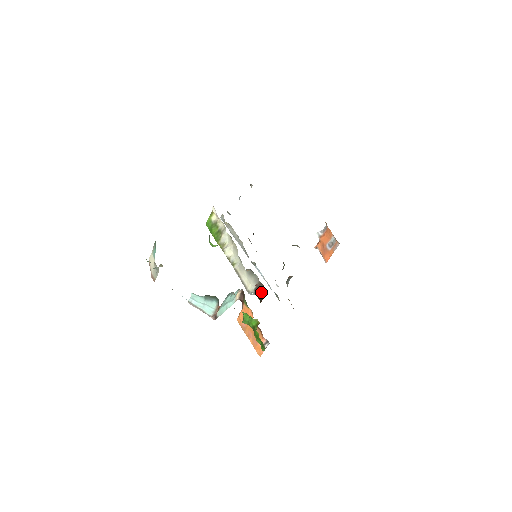
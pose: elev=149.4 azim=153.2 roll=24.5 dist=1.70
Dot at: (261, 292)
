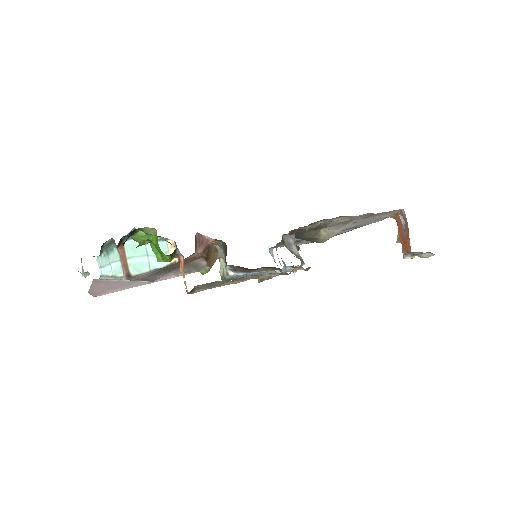
Dot at: (226, 254)
